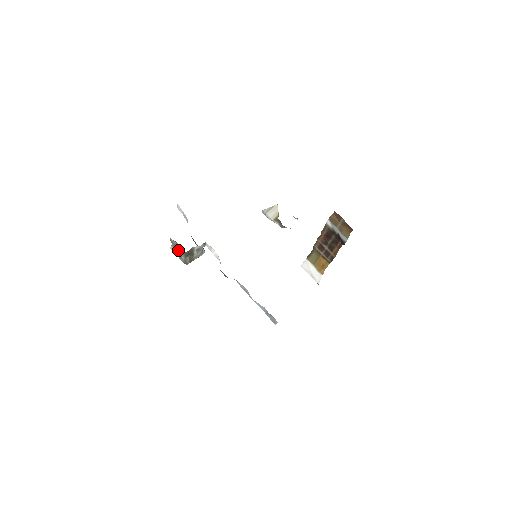
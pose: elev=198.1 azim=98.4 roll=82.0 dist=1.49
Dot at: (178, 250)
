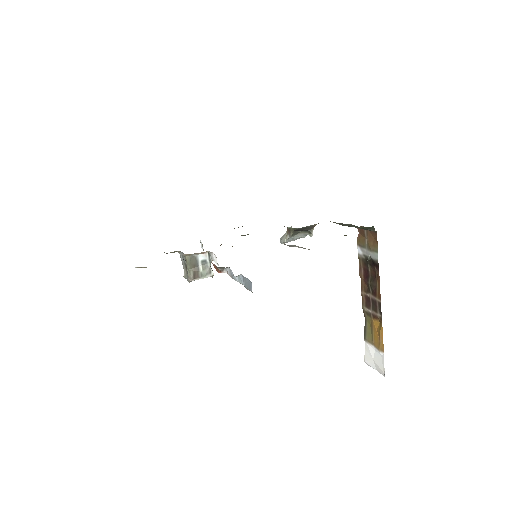
Dot at: occluded
